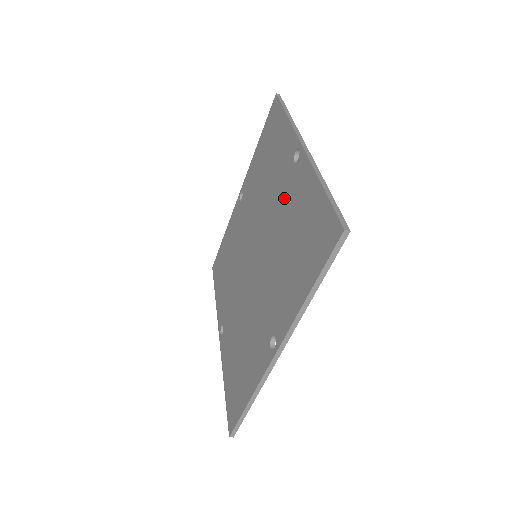
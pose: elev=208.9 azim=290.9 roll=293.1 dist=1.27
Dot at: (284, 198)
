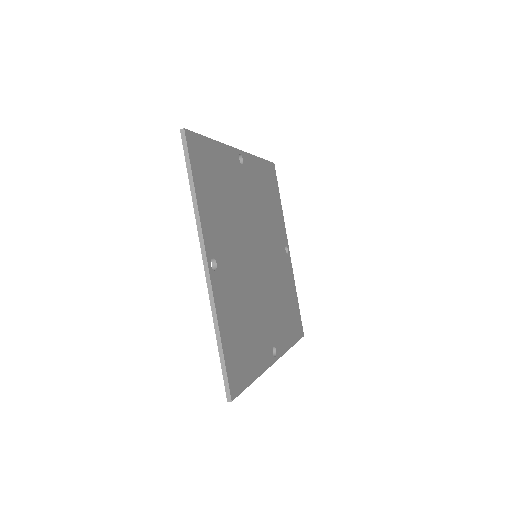
Dot at: occluded
